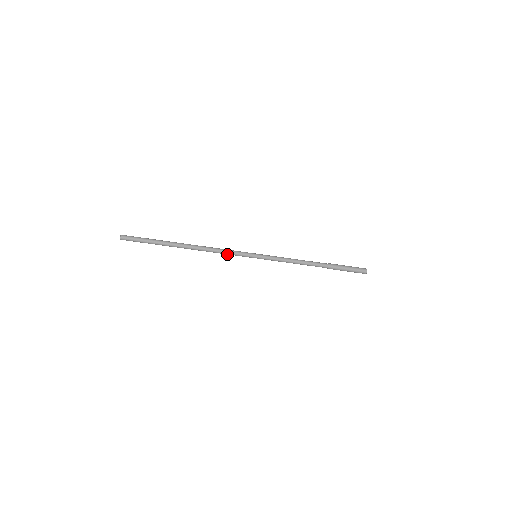
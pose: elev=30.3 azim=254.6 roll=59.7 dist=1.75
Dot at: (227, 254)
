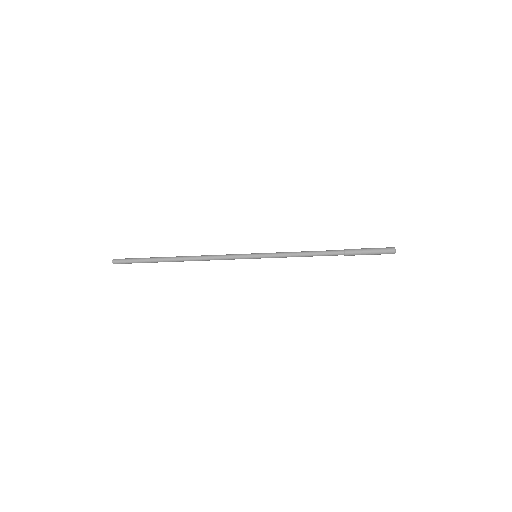
Dot at: (223, 259)
